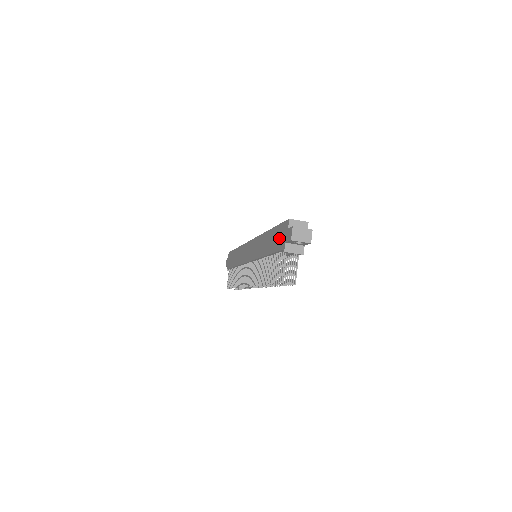
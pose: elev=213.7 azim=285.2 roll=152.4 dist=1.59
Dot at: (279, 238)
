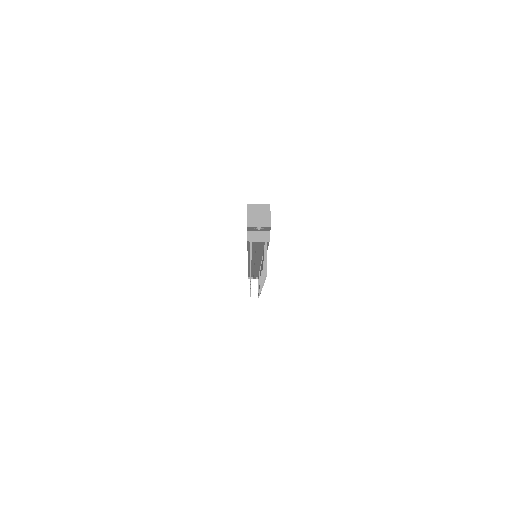
Dot at: occluded
